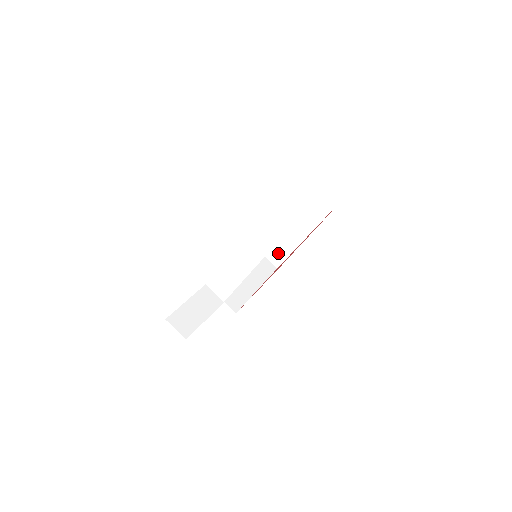
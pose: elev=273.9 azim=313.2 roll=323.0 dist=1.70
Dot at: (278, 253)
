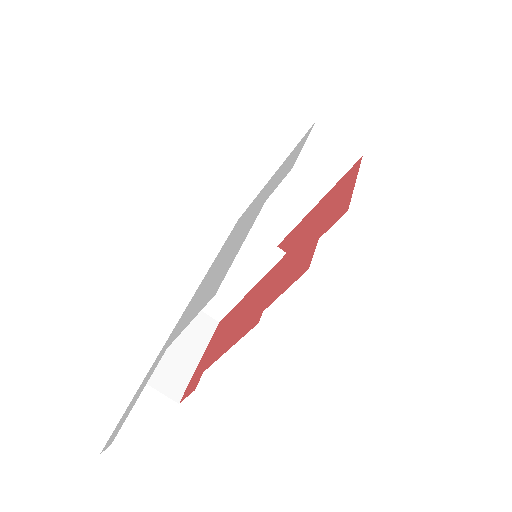
Dot at: (276, 228)
